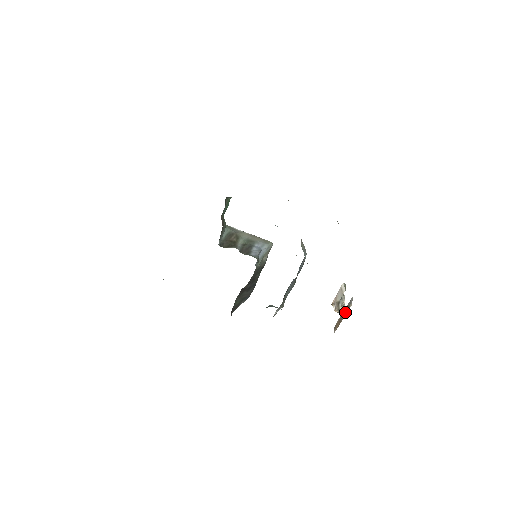
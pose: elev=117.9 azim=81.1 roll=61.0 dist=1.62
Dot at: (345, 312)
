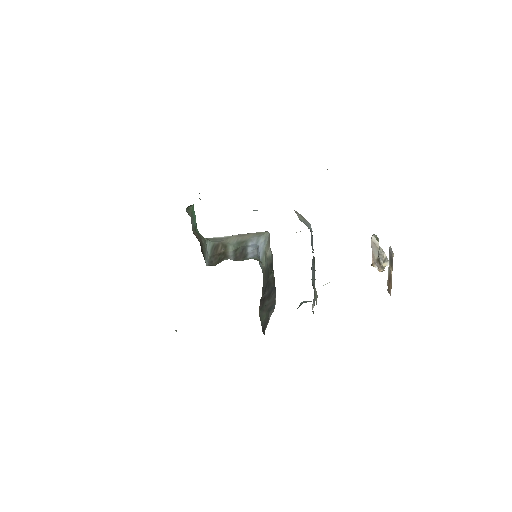
Dot at: (390, 267)
